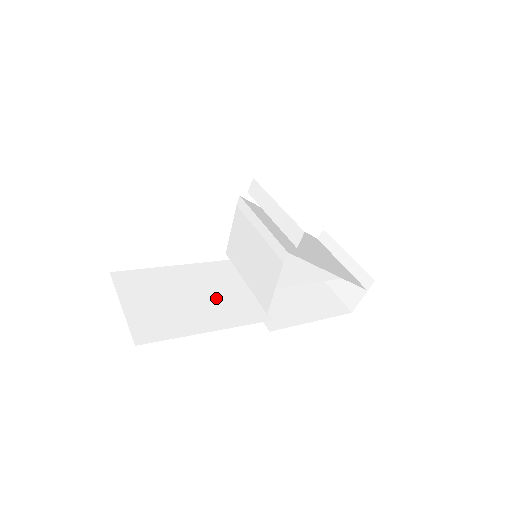
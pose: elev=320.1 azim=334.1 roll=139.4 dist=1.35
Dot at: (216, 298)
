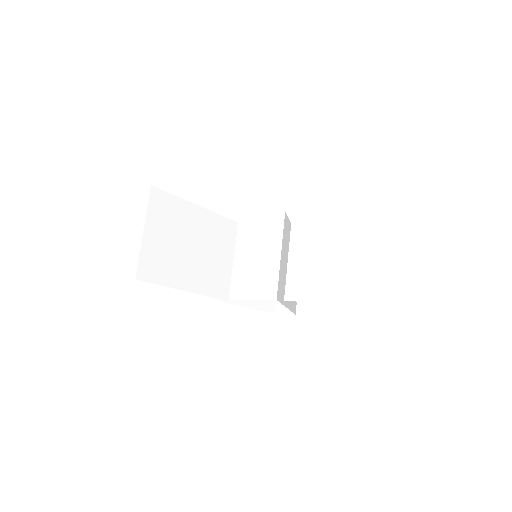
Dot at: (207, 259)
